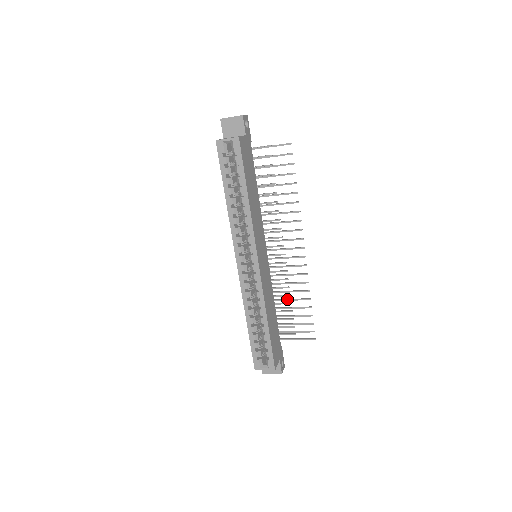
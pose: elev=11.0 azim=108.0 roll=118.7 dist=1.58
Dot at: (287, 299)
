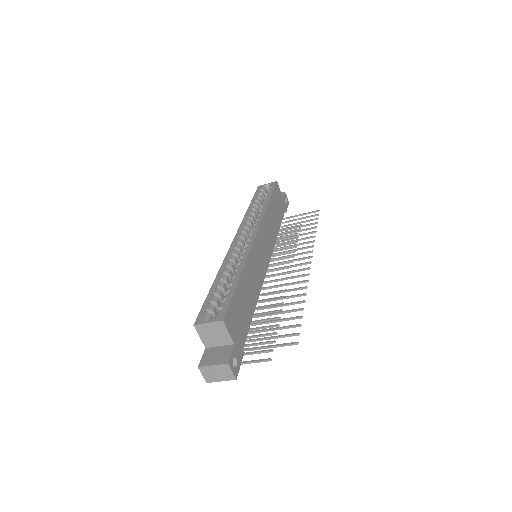
Dot at: (274, 305)
